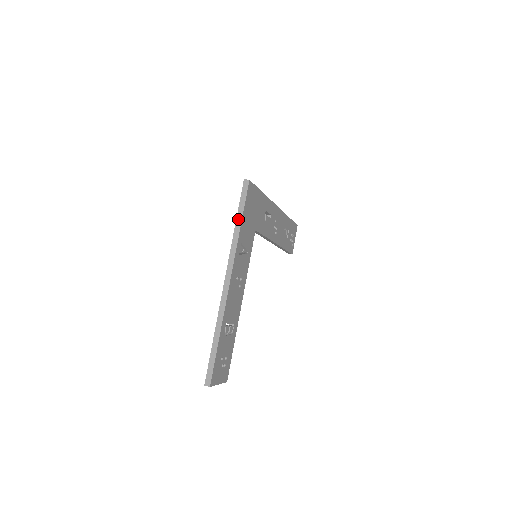
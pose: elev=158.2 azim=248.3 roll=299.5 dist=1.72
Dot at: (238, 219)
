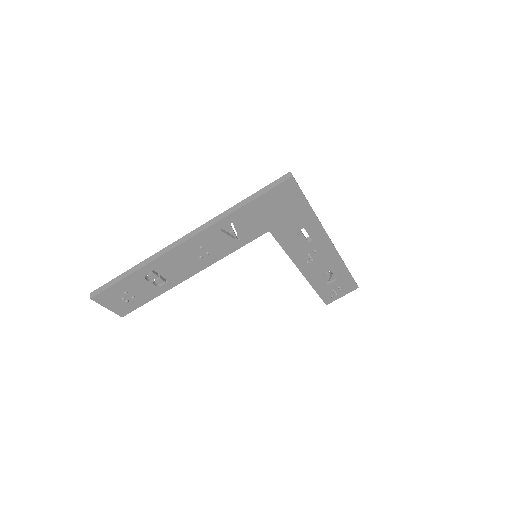
Dot at: (248, 199)
